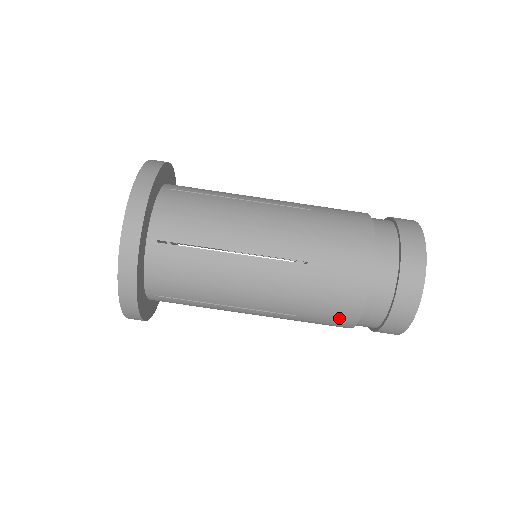
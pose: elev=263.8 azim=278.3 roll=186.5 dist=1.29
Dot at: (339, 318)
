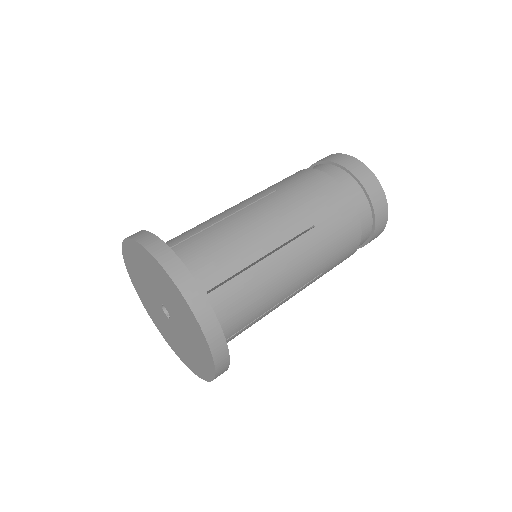
Dot at: (337, 203)
